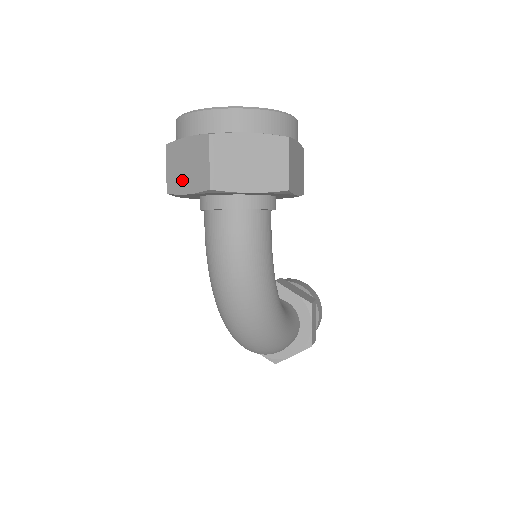
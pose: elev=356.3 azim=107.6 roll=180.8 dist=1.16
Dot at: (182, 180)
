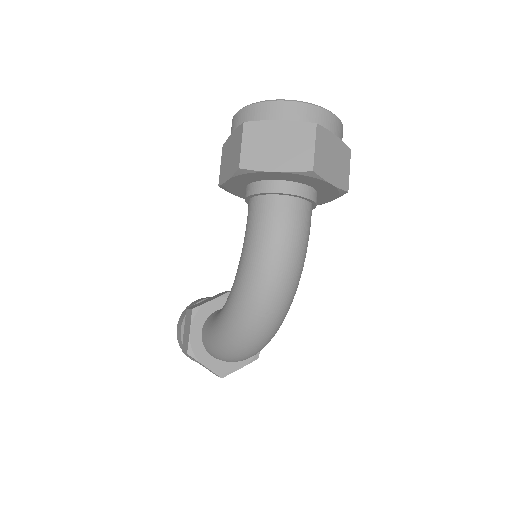
Dot at: (269, 158)
